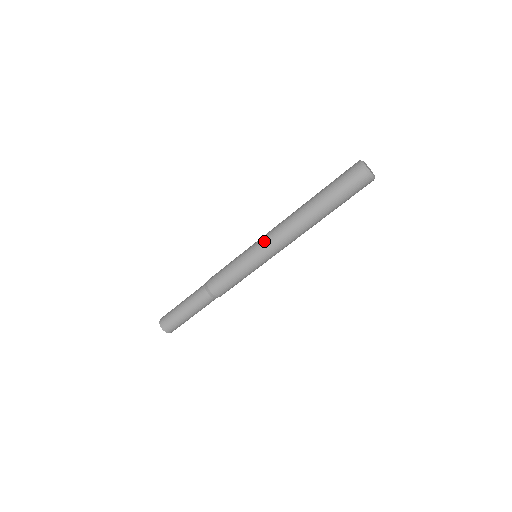
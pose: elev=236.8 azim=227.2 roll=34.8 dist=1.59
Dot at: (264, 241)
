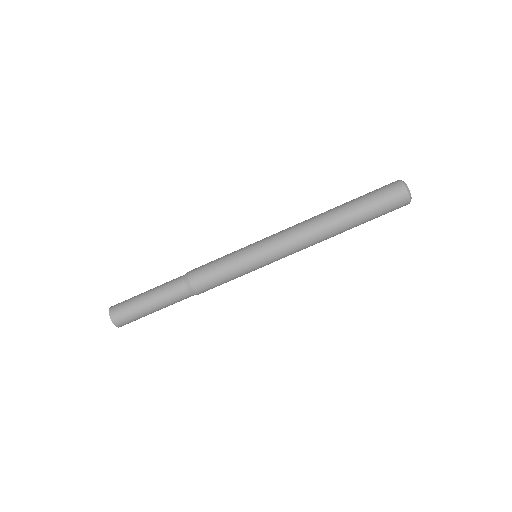
Dot at: (272, 235)
